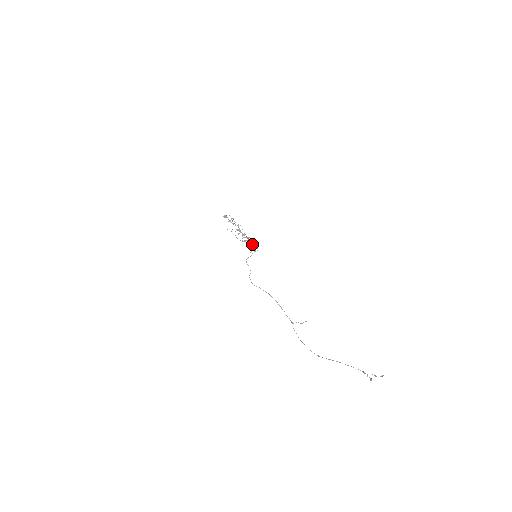
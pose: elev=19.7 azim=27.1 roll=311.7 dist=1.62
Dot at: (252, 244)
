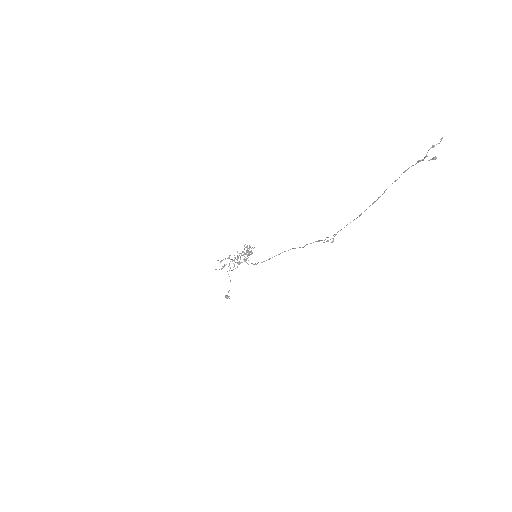
Dot at: (244, 245)
